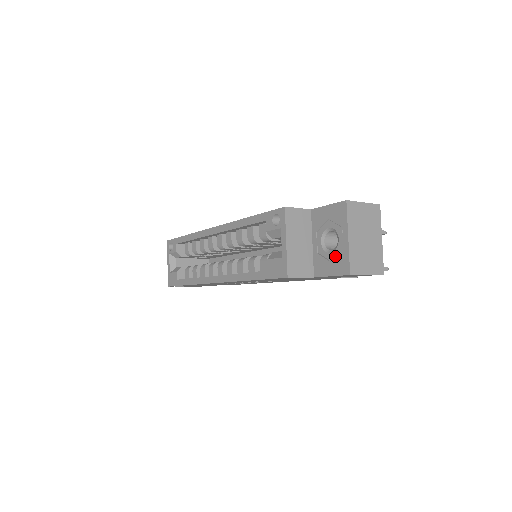
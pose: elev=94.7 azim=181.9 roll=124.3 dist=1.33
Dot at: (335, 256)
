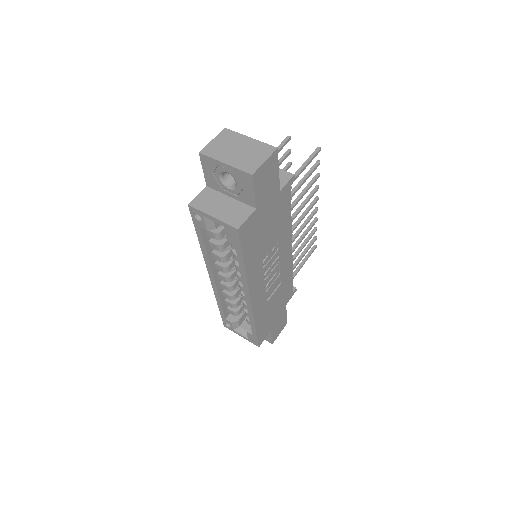
Dot at: (239, 182)
